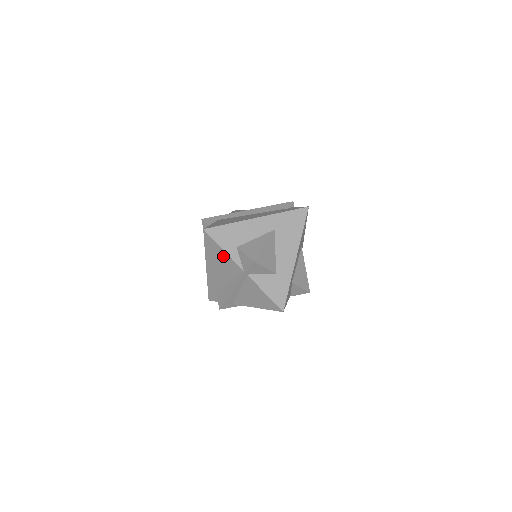
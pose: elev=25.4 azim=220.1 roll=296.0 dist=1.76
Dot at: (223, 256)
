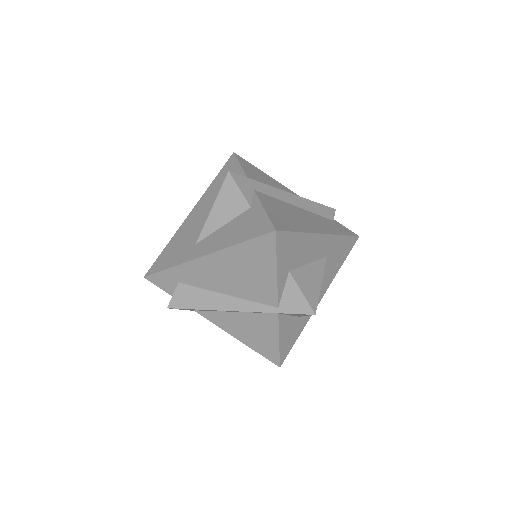
Dot at: (264, 274)
